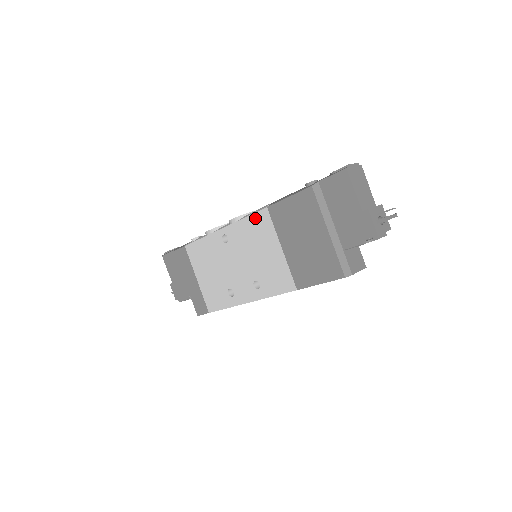
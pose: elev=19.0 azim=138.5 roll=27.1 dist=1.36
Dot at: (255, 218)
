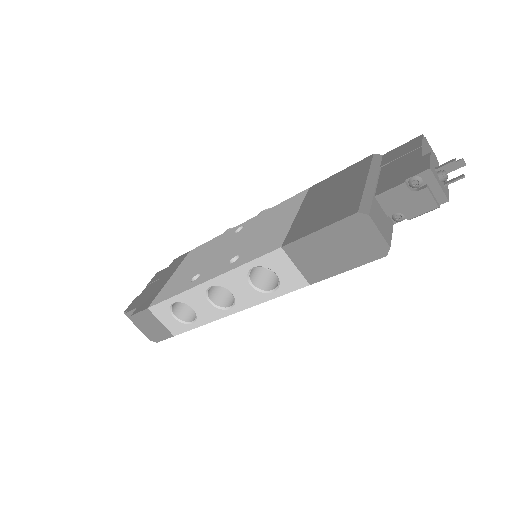
Dot at: (288, 201)
